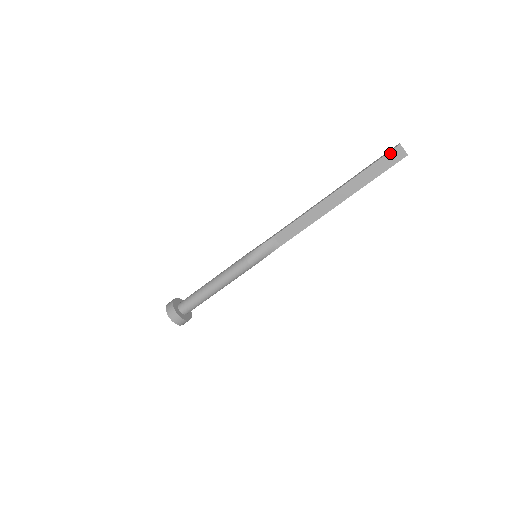
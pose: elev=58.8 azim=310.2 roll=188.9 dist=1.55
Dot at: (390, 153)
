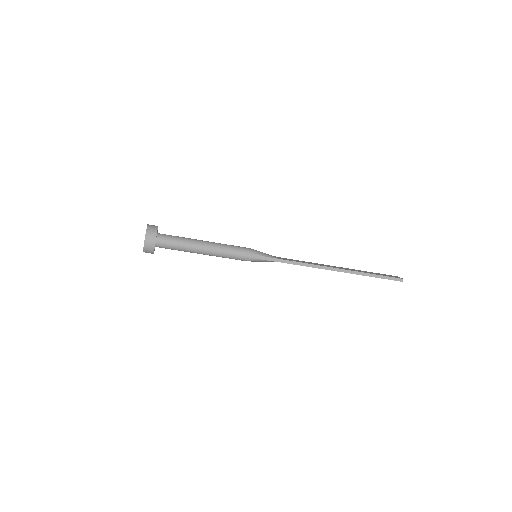
Dot at: occluded
